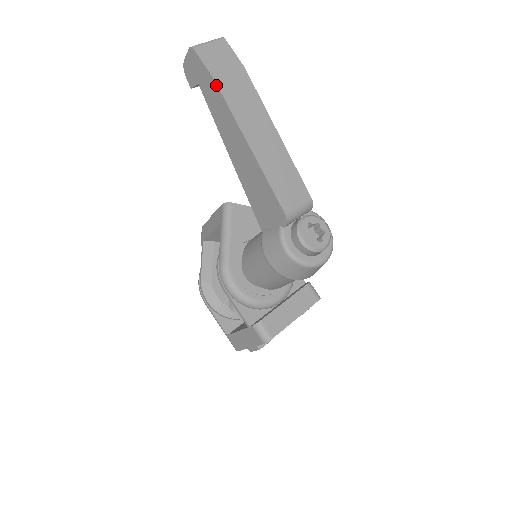
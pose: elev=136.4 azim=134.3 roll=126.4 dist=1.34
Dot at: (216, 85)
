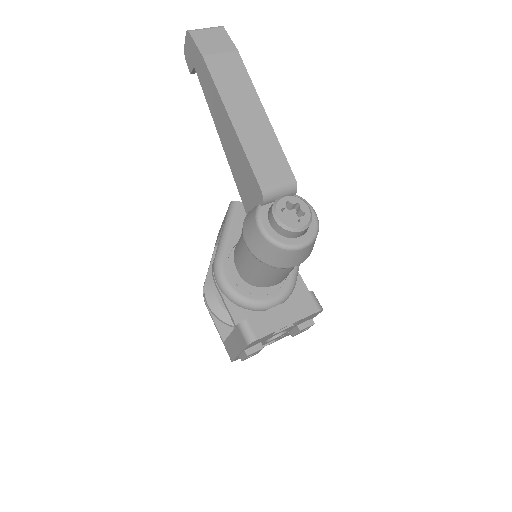
Dot at: (204, 62)
